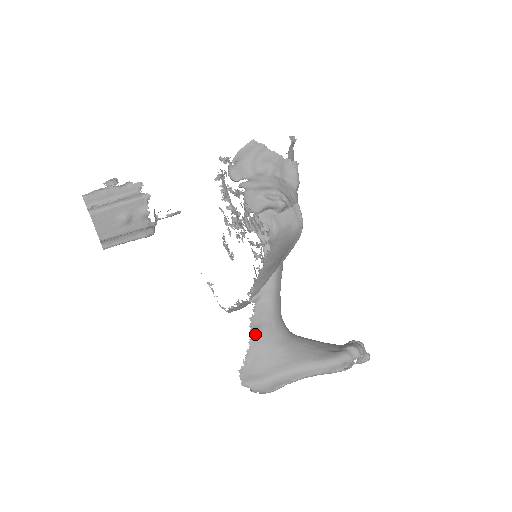
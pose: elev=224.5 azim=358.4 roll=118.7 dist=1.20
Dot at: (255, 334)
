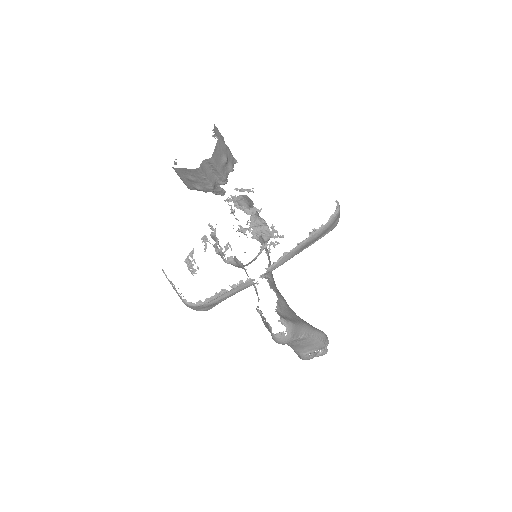
Dot at: (278, 293)
